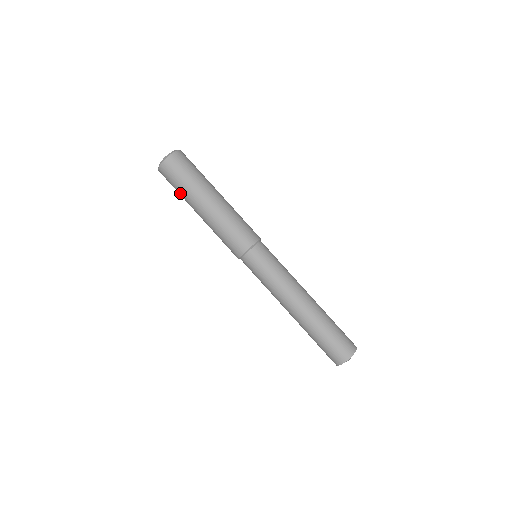
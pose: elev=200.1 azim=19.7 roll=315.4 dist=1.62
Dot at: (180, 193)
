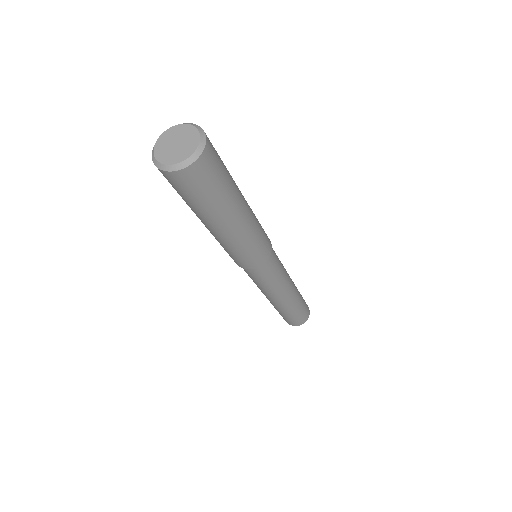
Dot at: (192, 205)
